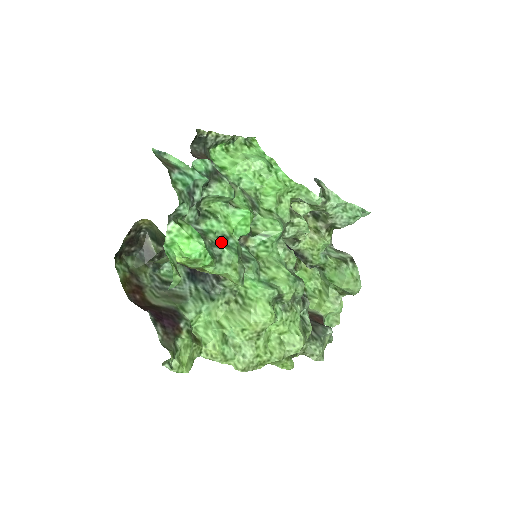
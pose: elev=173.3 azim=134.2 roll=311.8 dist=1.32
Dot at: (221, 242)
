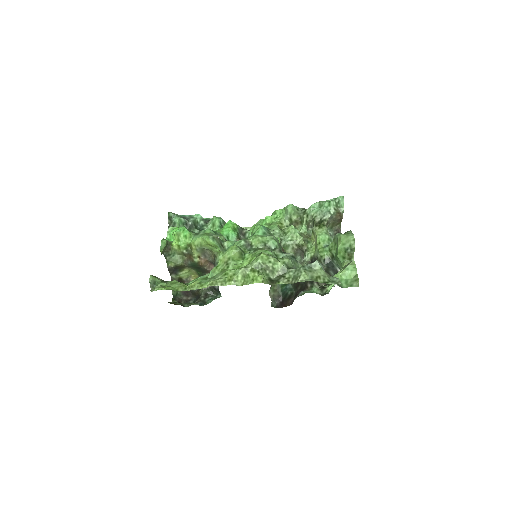
Dot at: occluded
